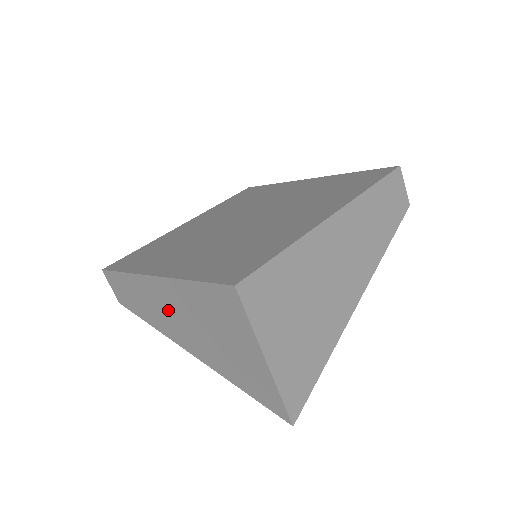
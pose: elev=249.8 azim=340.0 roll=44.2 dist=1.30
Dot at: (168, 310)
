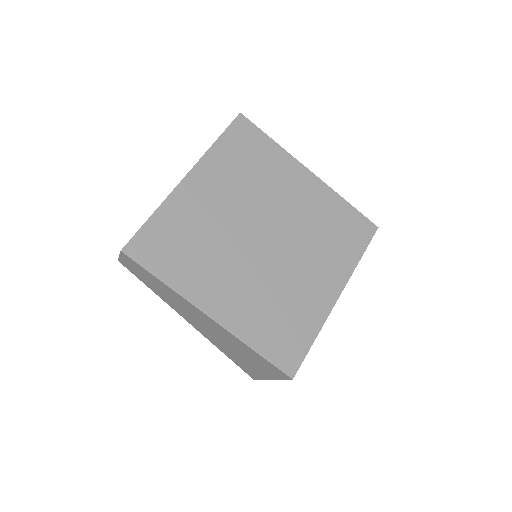
Dot at: (199, 320)
